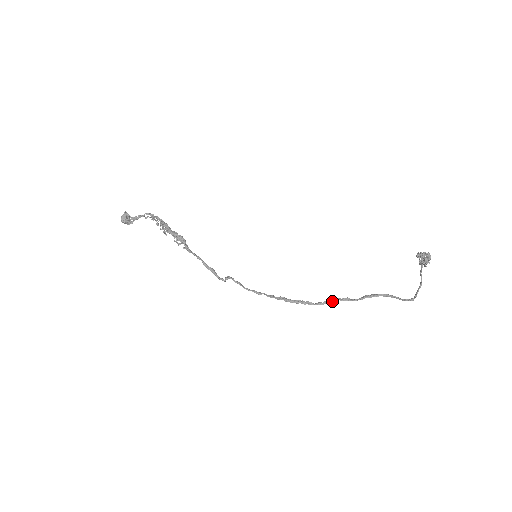
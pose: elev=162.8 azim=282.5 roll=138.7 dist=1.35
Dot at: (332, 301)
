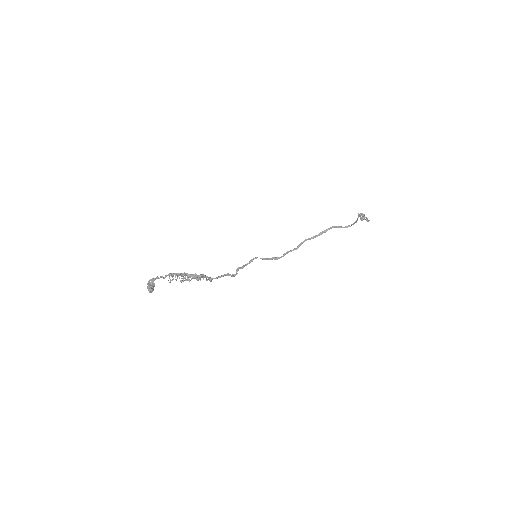
Dot at: occluded
